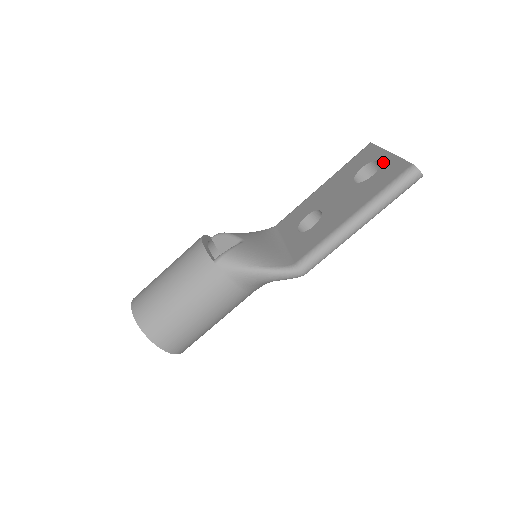
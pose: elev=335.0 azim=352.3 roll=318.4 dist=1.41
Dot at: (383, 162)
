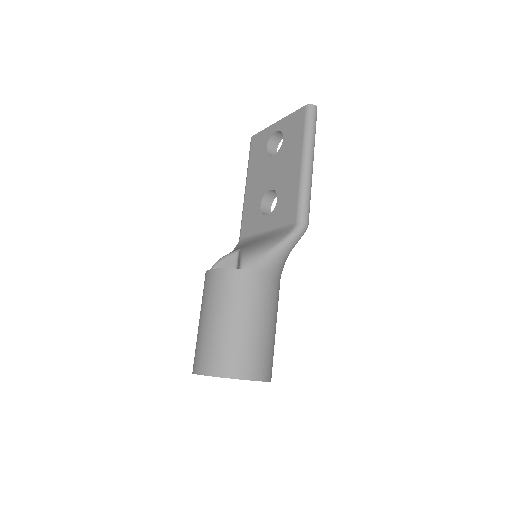
Dot at: (280, 128)
